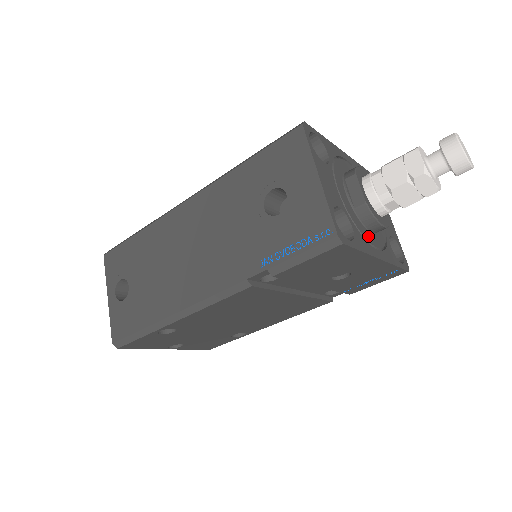
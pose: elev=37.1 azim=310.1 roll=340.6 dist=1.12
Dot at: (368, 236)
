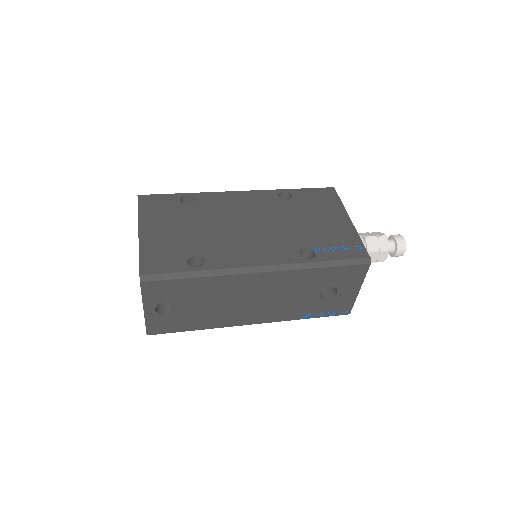
Dot at: occluded
